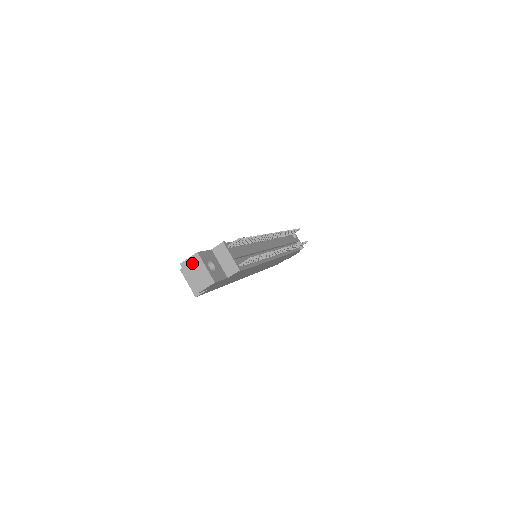
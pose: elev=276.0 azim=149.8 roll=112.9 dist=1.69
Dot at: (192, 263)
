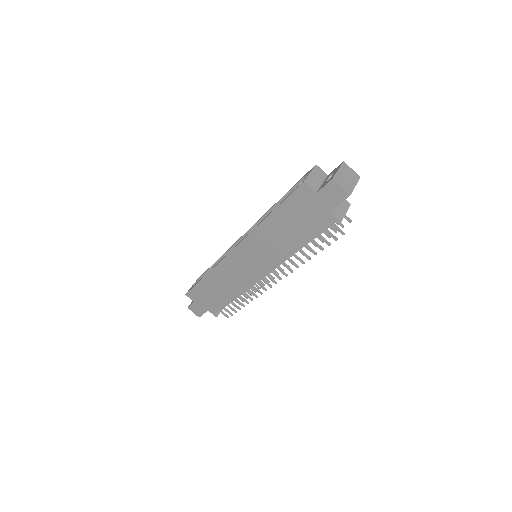
Dot at: (351, 173)
